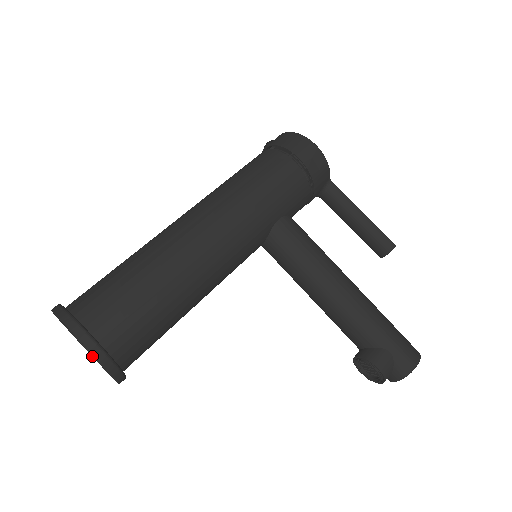
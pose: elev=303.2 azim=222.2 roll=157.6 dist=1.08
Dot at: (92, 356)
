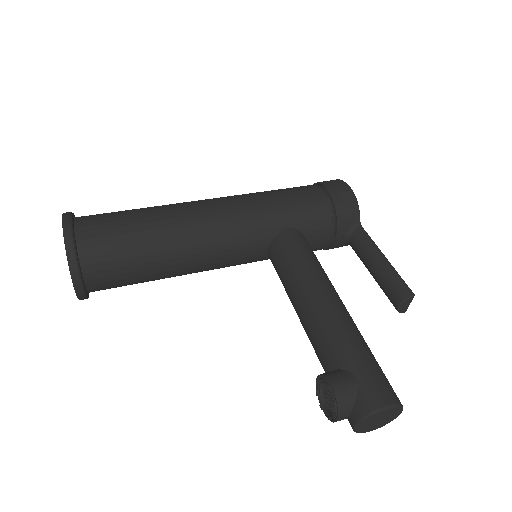
Dot at: occluded
